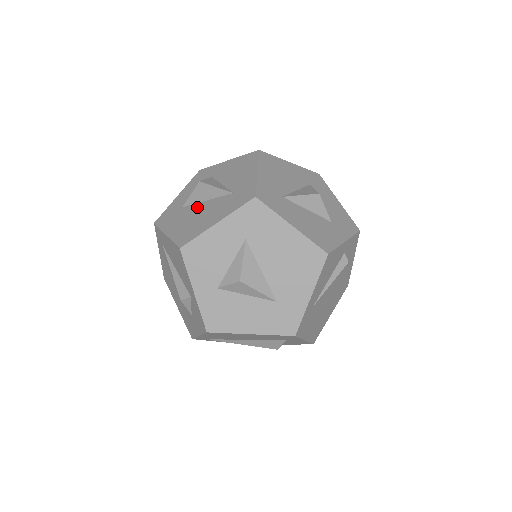
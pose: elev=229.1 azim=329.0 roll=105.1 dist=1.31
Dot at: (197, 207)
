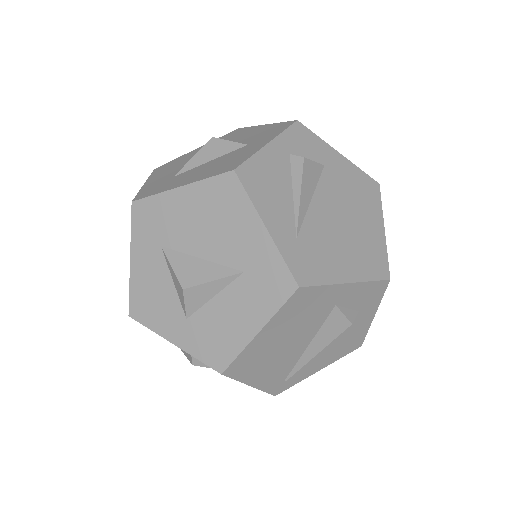
Dot at: occluded
